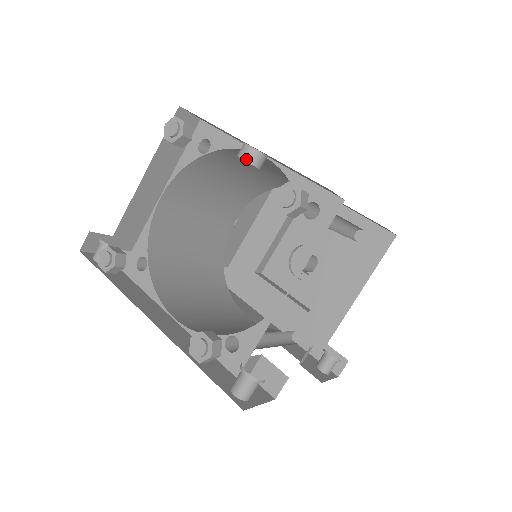
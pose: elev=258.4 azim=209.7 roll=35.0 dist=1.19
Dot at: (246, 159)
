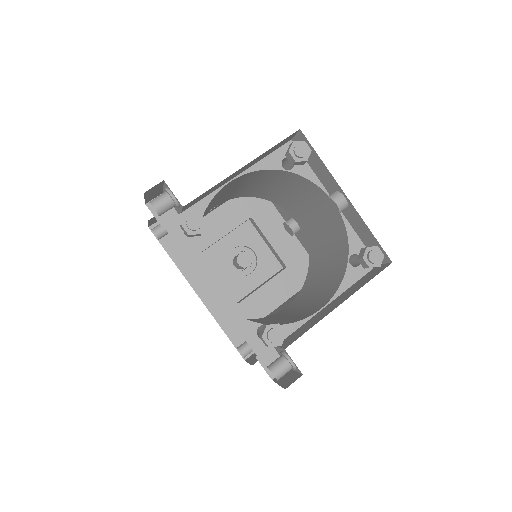
Dot at: (339, 206)
